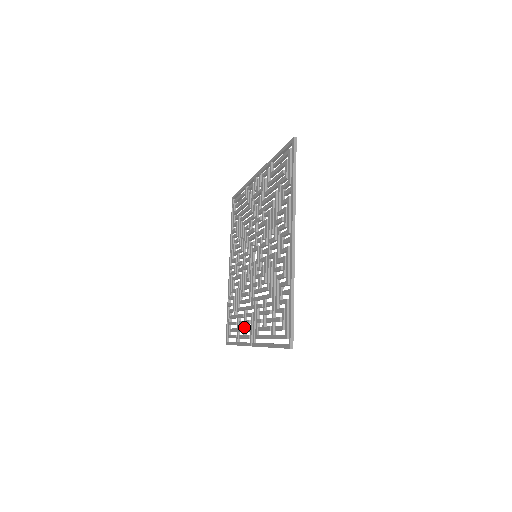
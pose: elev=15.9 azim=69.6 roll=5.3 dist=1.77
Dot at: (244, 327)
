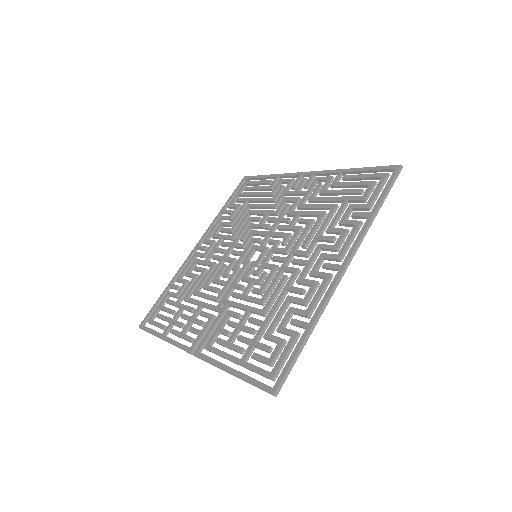
Dot at: (189, 324)
